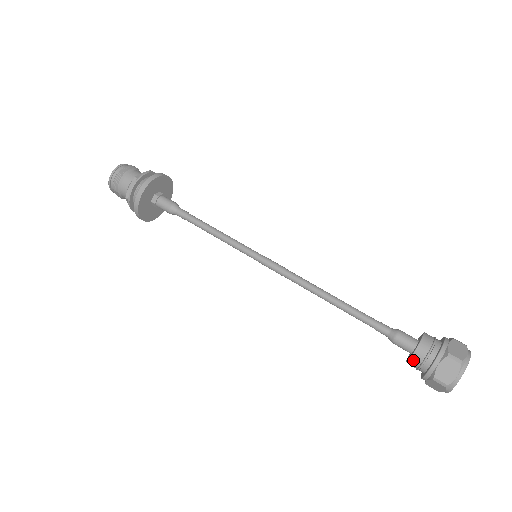
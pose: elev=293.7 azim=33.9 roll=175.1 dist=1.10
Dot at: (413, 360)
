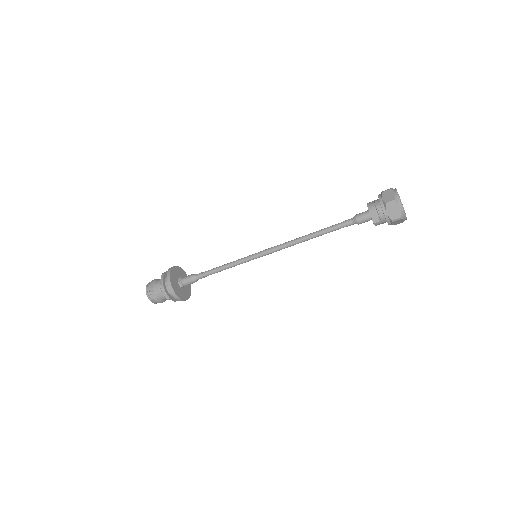
Dot at: (372, 212)
